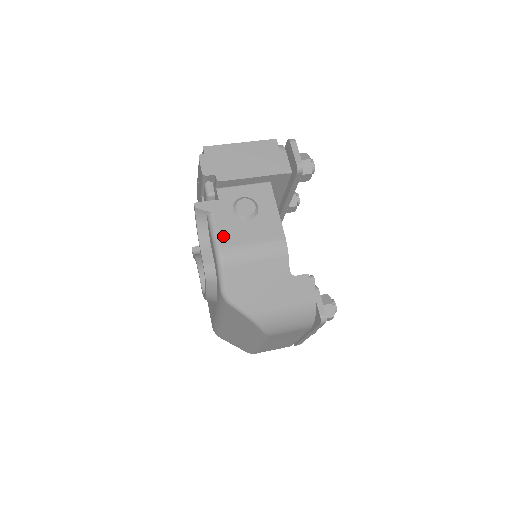
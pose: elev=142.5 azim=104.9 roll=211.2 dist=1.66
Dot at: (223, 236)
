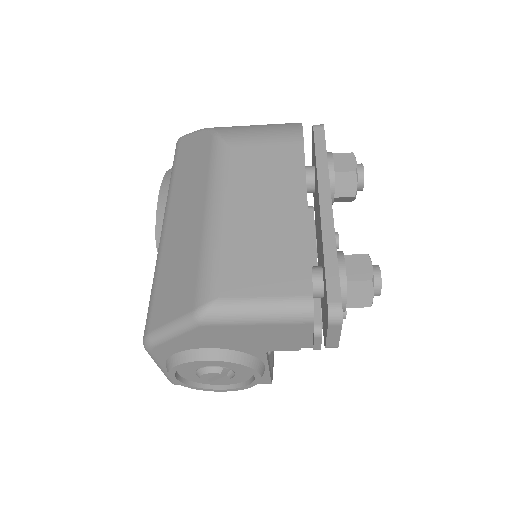
Dot at: occluded
